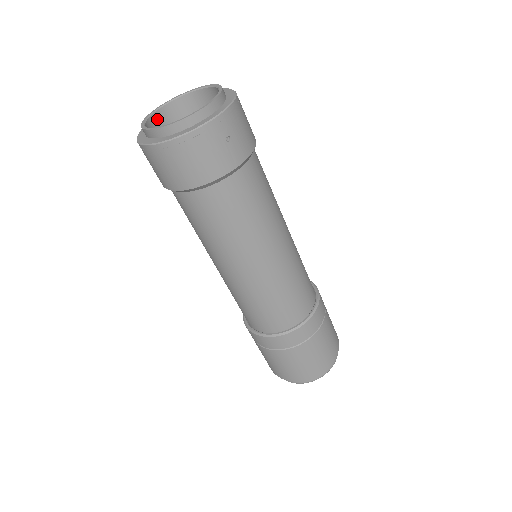
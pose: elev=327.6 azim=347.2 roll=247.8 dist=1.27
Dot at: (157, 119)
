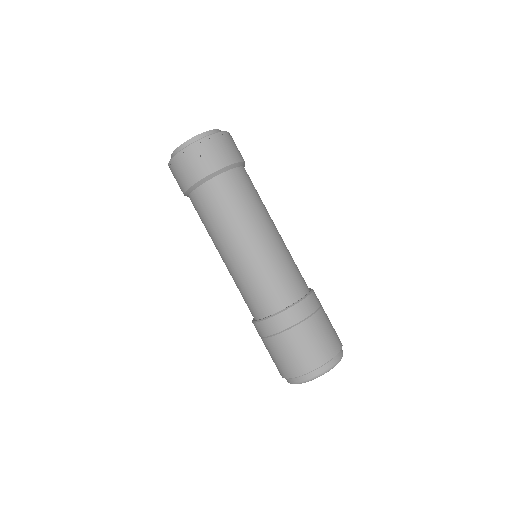
Dot at: occluded
